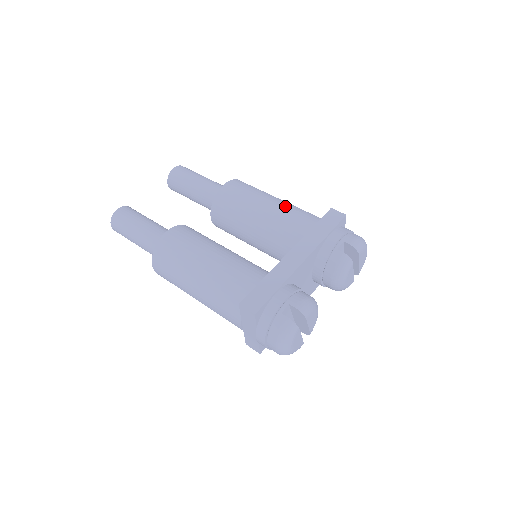
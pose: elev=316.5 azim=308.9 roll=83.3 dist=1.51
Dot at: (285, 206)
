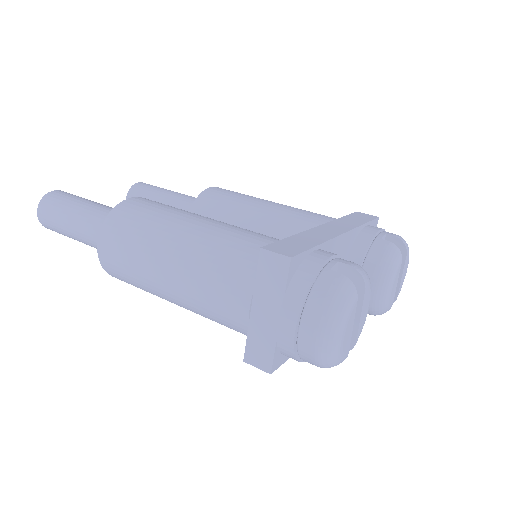
Dot at: occluded
